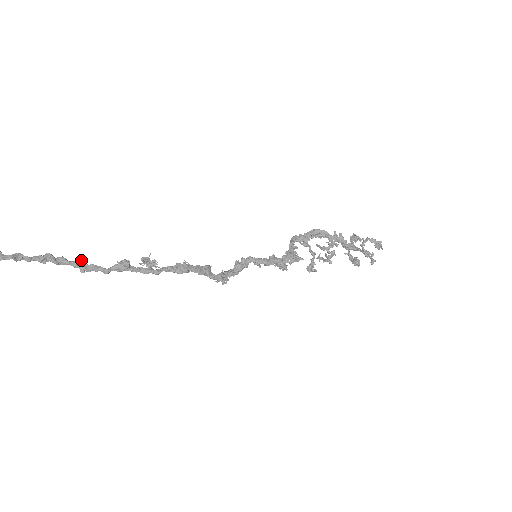
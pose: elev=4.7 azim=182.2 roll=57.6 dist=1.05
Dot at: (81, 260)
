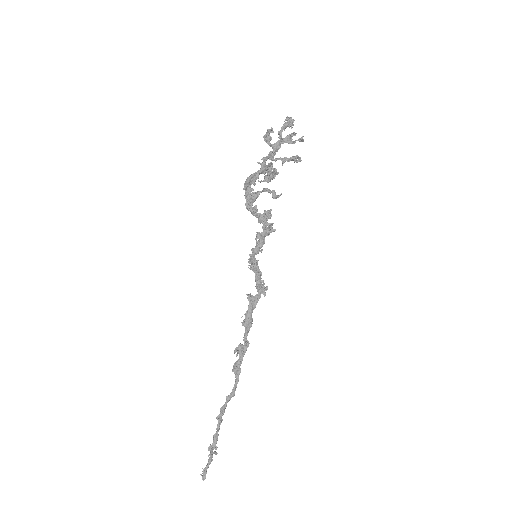
Dot at: (227, 398)
